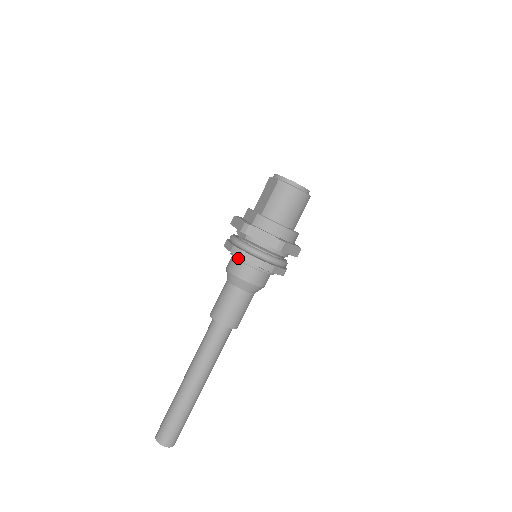
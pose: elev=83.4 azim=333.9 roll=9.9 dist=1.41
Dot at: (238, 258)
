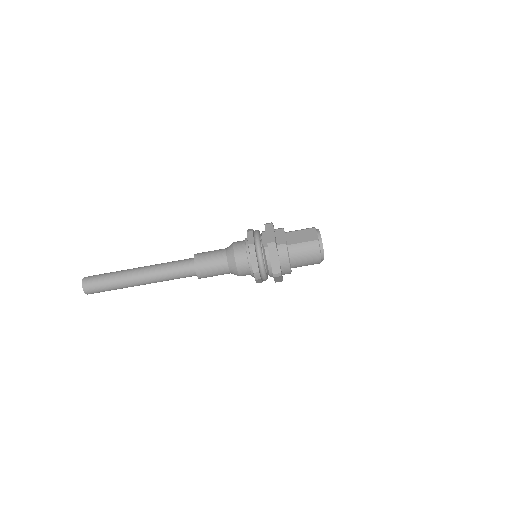
Dot at: (248, 251)
